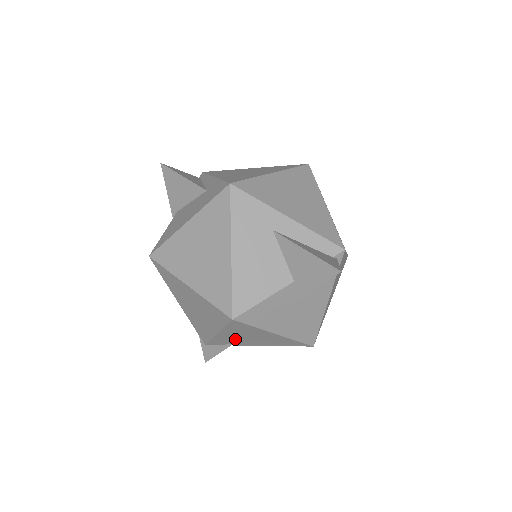
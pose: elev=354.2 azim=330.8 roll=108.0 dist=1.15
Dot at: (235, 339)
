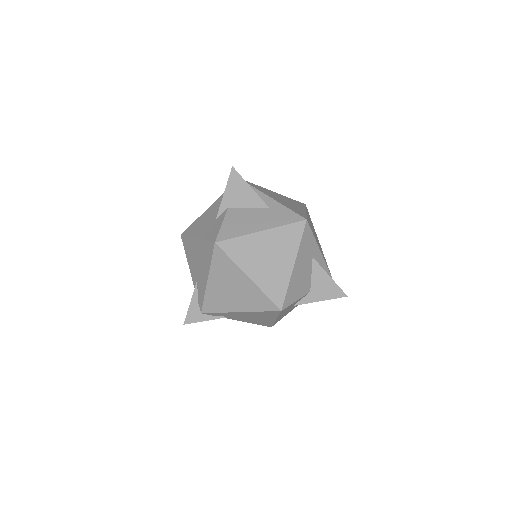
Dot at: (238, 316)
